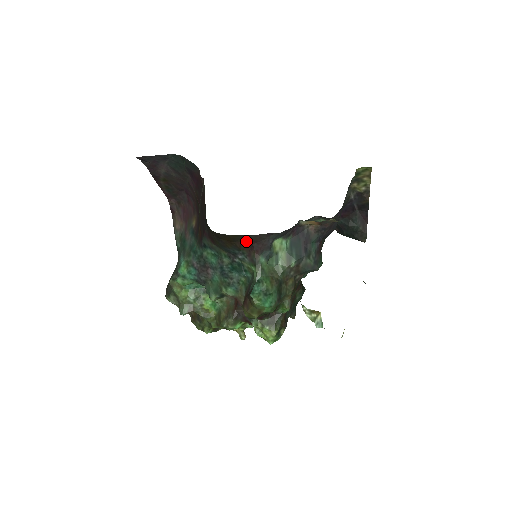
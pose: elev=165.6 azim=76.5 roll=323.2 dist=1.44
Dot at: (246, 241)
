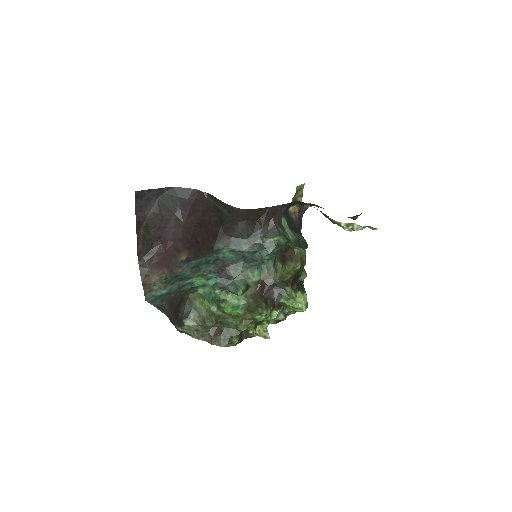
Dot at: (267, 215)
